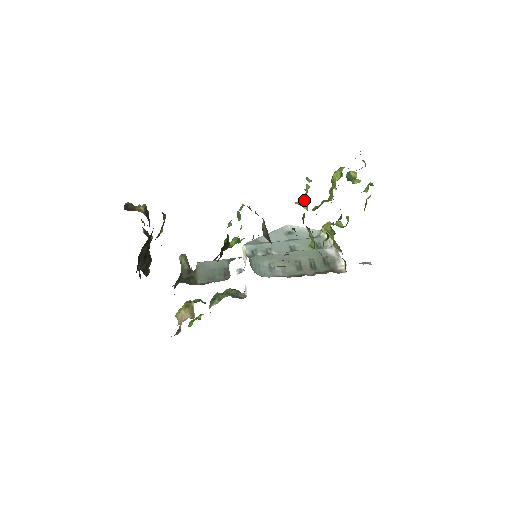
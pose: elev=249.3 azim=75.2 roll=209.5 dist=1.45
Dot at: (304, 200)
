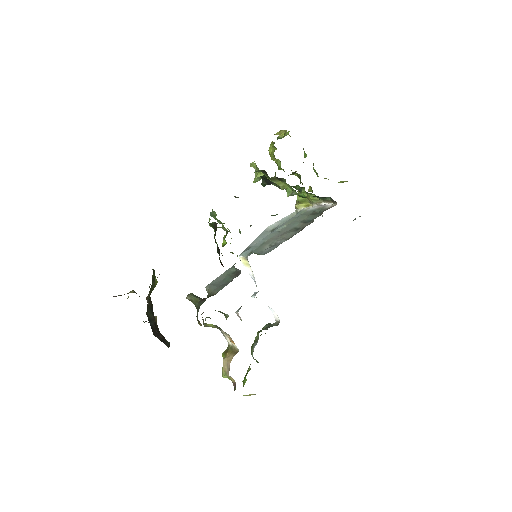
Dot at: (258, 172)
